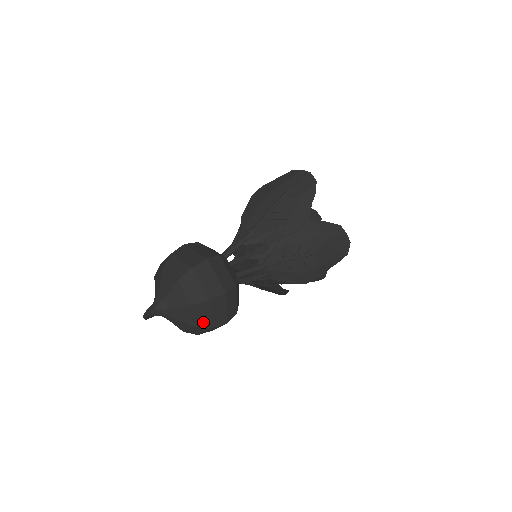
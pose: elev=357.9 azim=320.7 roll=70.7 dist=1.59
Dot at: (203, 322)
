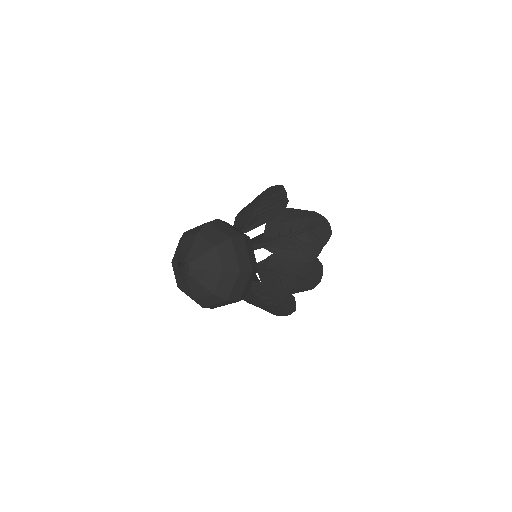
Dot at: (230, 265)
